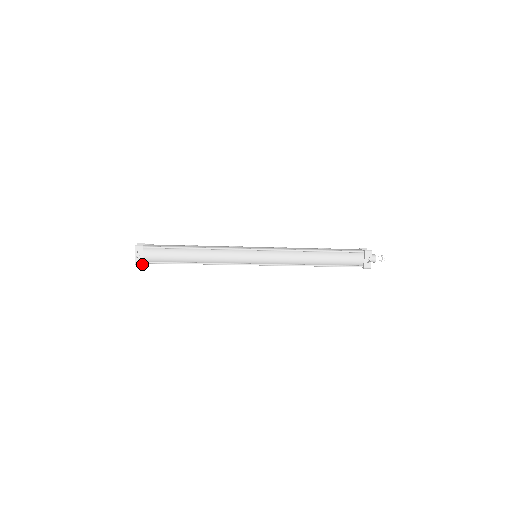
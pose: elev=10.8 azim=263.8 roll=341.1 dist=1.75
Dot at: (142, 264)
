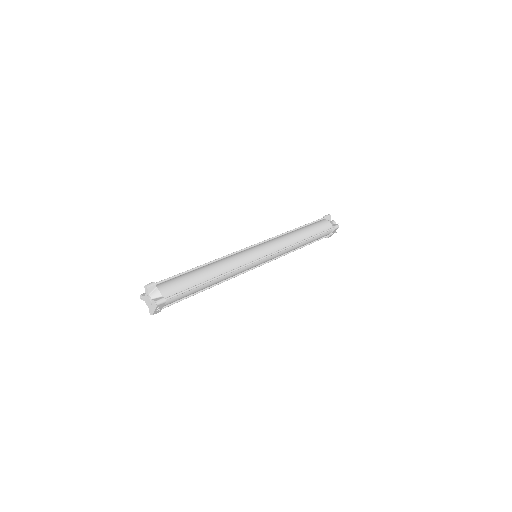
Dot at: occluded
